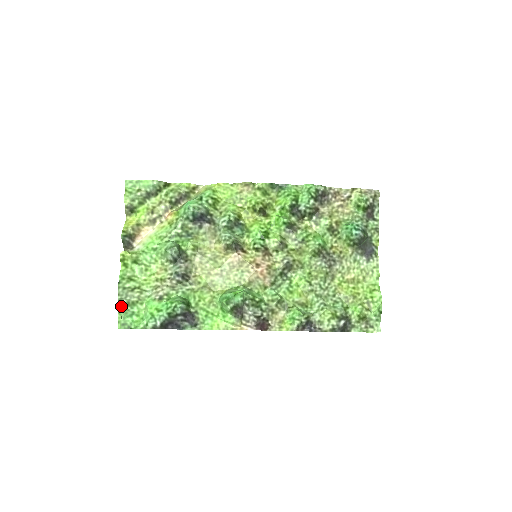
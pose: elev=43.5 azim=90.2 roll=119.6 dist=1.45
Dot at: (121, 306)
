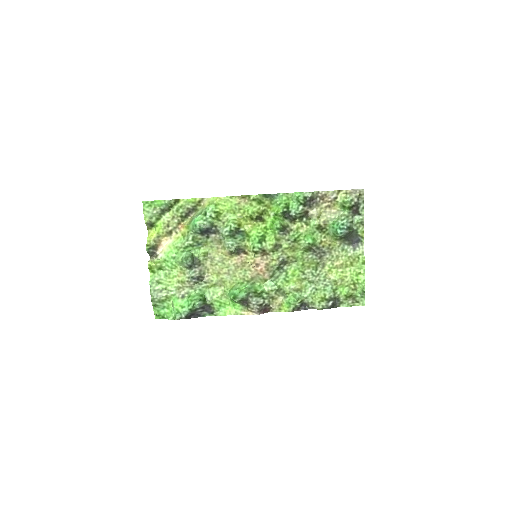
Dot at: (154, 304)
